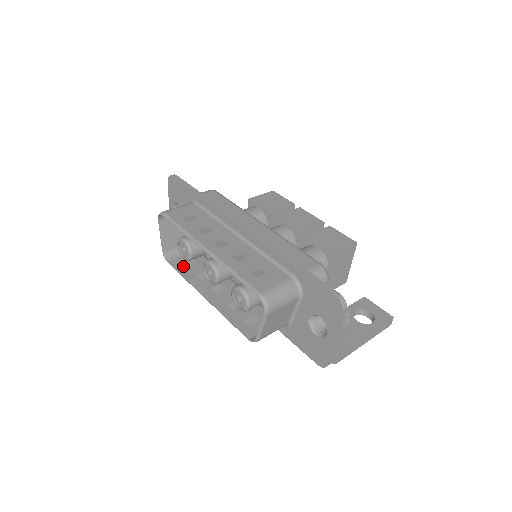
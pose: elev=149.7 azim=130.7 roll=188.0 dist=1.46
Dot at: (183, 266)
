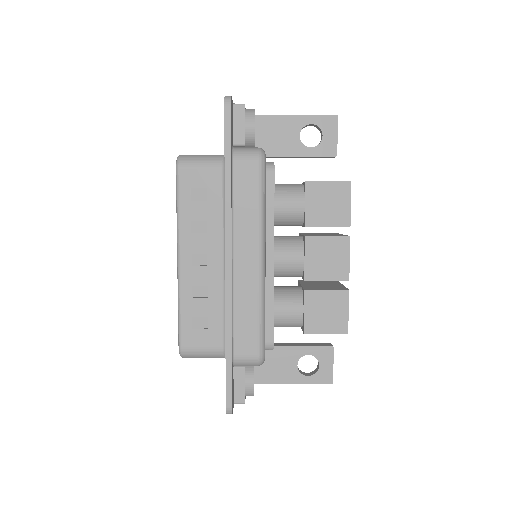
Dot at: occluded
